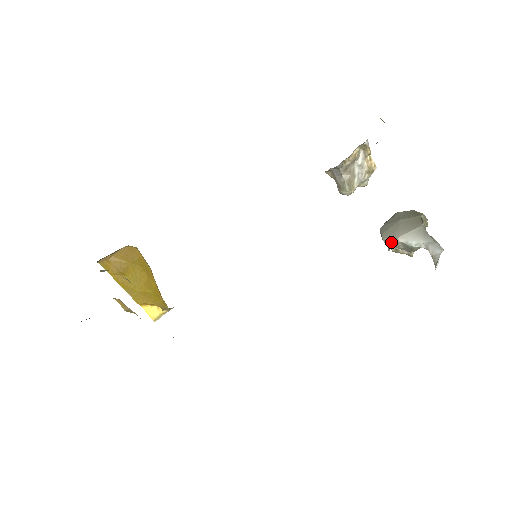
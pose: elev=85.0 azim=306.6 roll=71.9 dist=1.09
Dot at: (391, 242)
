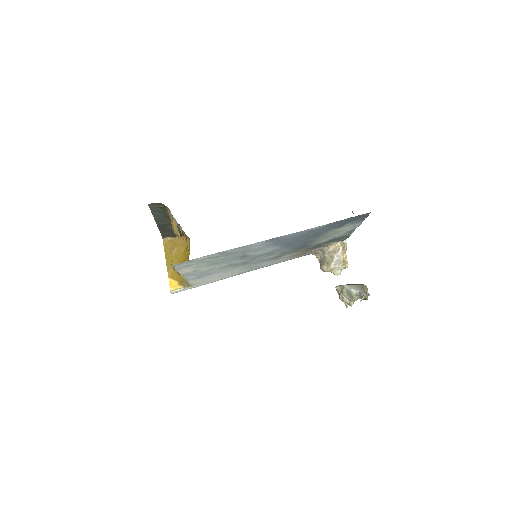
Dot at: (340, 285)
